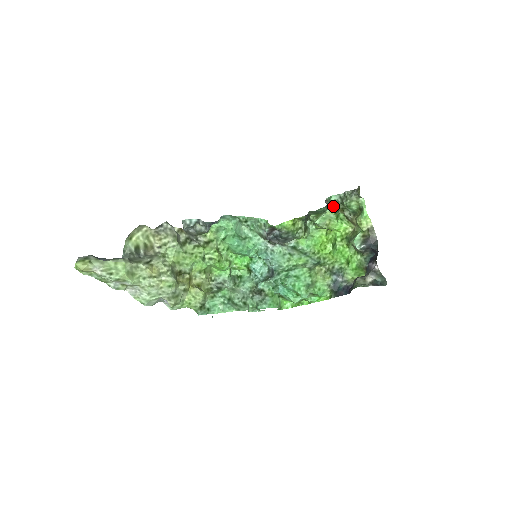
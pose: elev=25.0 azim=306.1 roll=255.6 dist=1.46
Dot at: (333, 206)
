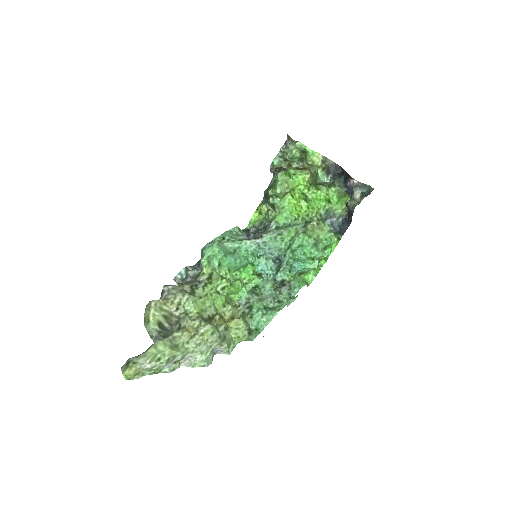
Dot at: (279, 170)
